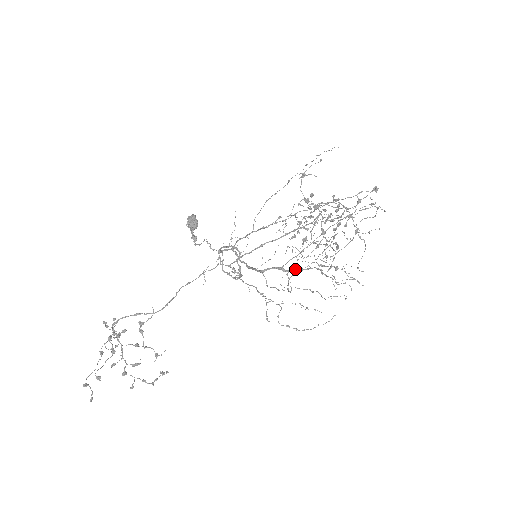
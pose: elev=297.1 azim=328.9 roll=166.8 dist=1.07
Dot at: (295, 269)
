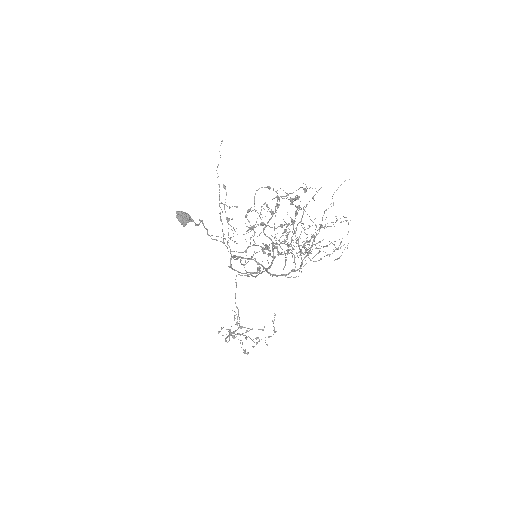
Dot at: (293, 271)
